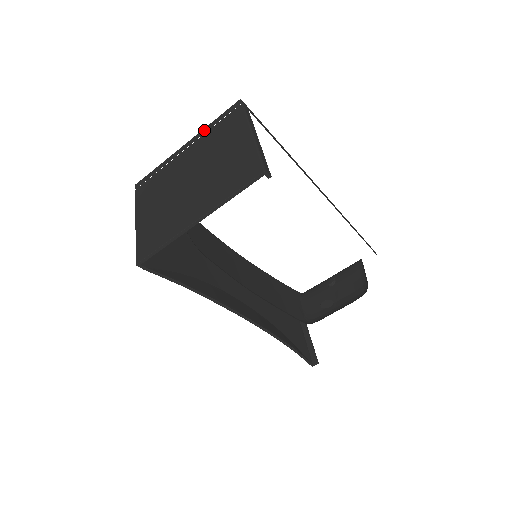
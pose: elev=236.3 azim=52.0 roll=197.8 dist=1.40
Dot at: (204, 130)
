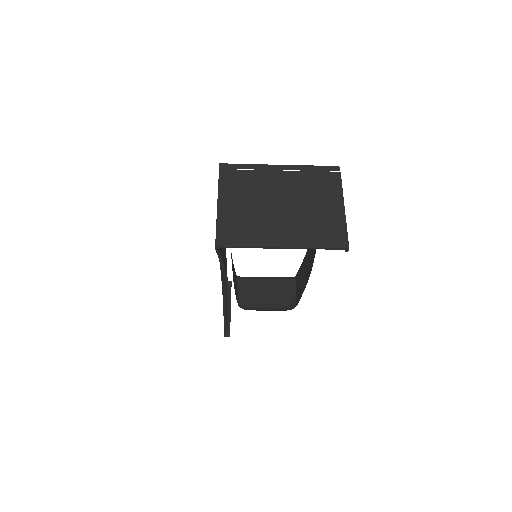
Dot at: (301, 167)
